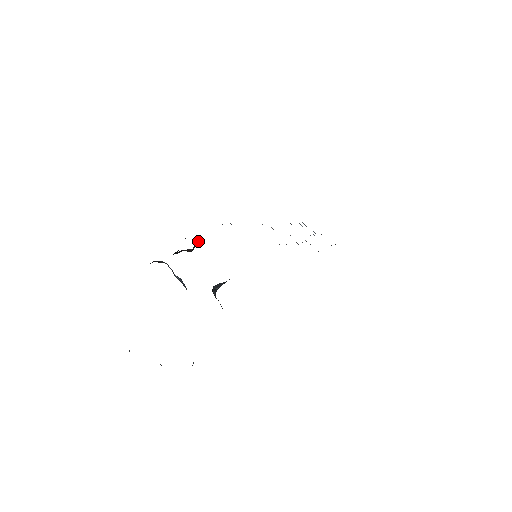
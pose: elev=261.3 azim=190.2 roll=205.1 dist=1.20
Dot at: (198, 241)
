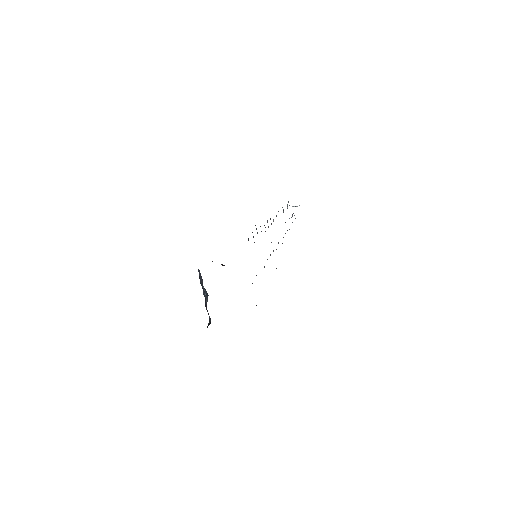
Dot at: occluded
